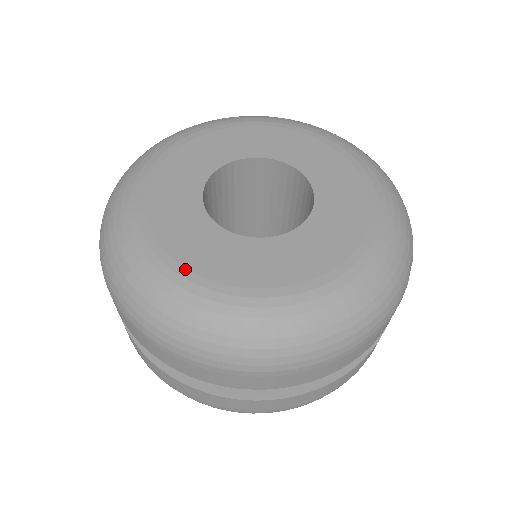
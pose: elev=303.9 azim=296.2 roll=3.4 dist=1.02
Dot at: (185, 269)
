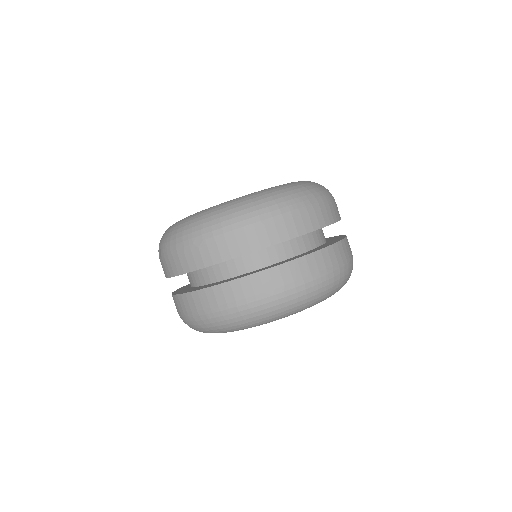
Dot at: occluded
